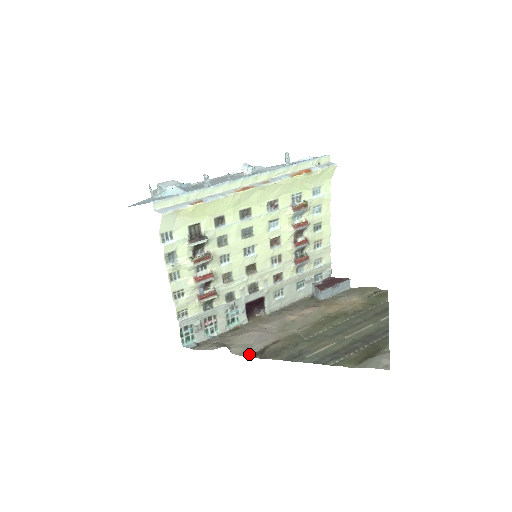
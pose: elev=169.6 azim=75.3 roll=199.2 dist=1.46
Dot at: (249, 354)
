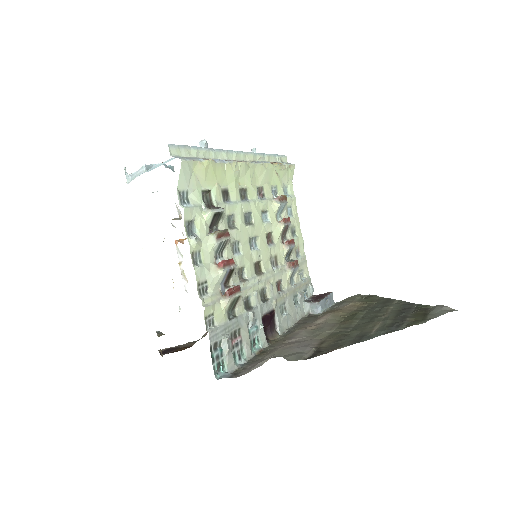
Dot at: (307, 357)
